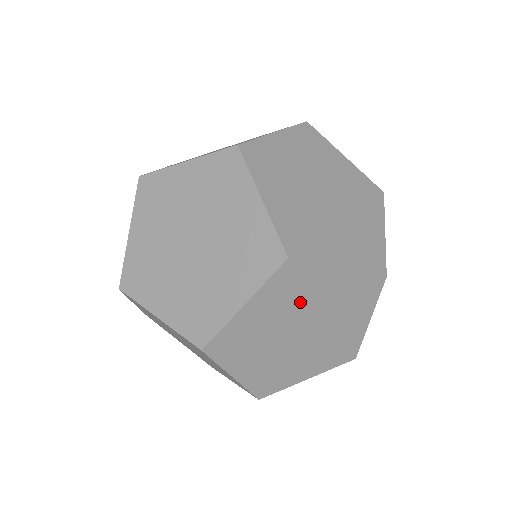
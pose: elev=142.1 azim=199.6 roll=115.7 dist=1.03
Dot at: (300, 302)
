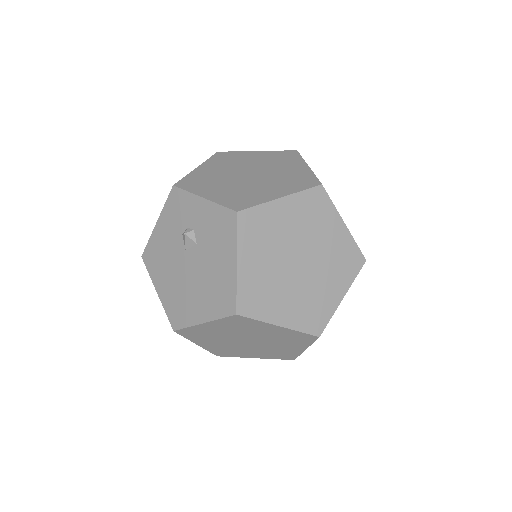
Dot at: occluded
